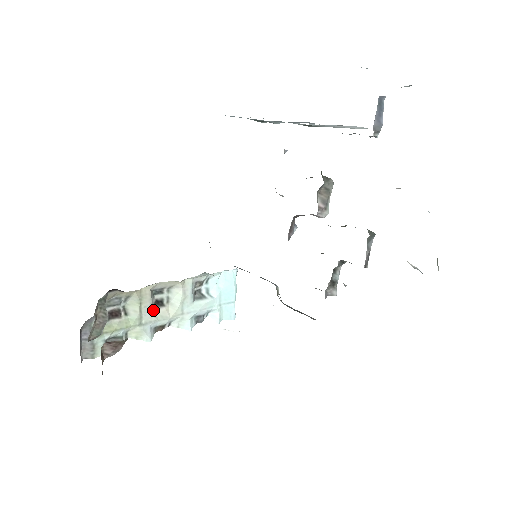
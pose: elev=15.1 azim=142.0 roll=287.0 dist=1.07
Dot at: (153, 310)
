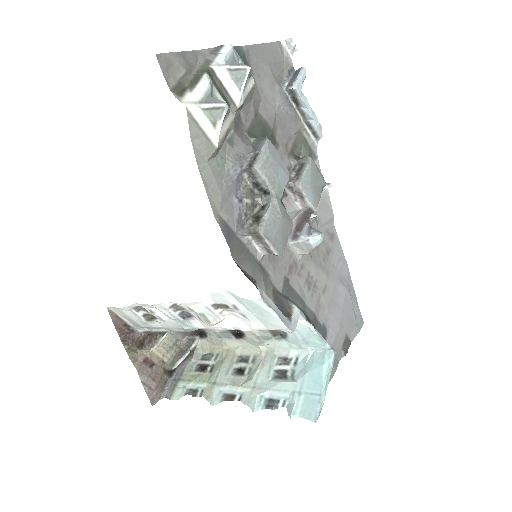
Dot at: (231, 375)
